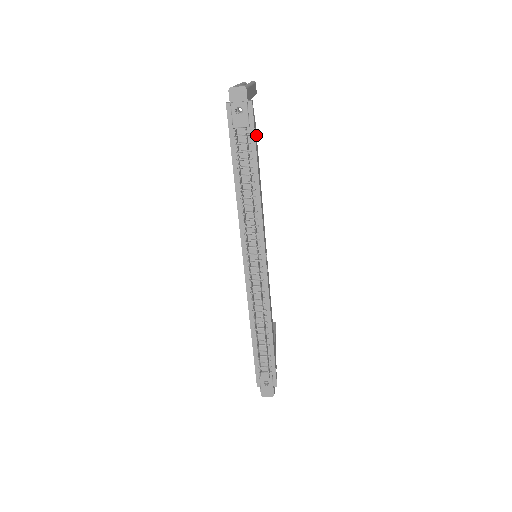
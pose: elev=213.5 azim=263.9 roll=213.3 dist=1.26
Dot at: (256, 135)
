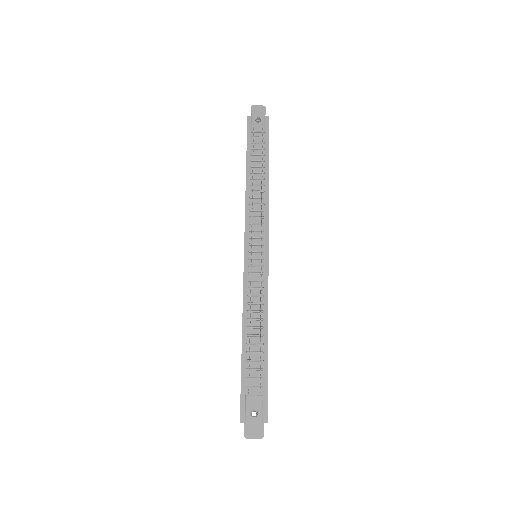
Dot at: occluded
